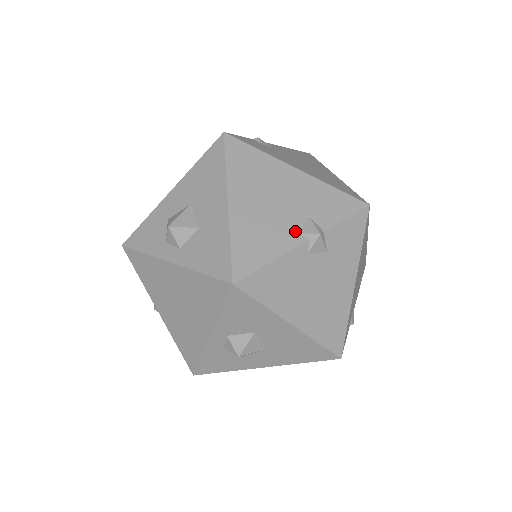
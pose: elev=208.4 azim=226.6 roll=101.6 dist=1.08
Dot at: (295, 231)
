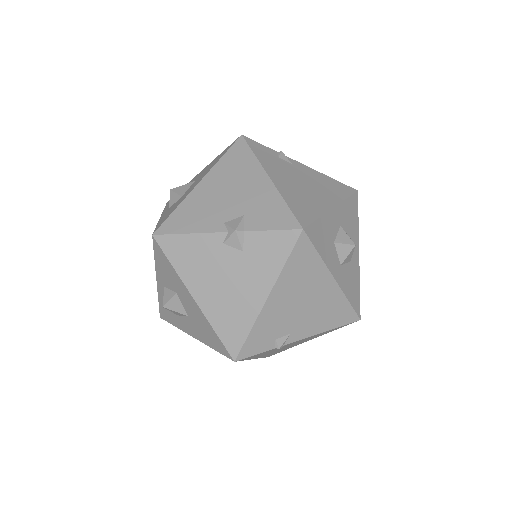
Dot at: (224, 221)
